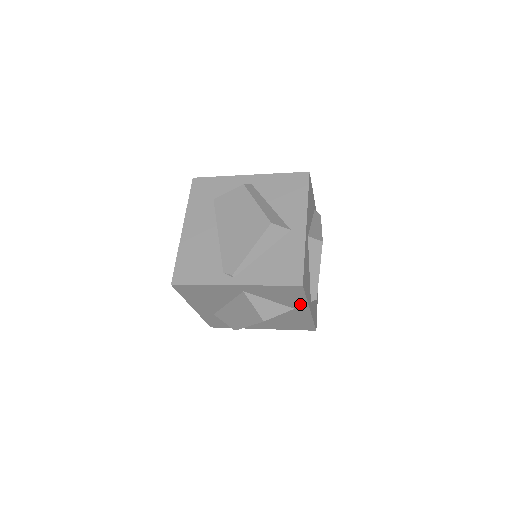
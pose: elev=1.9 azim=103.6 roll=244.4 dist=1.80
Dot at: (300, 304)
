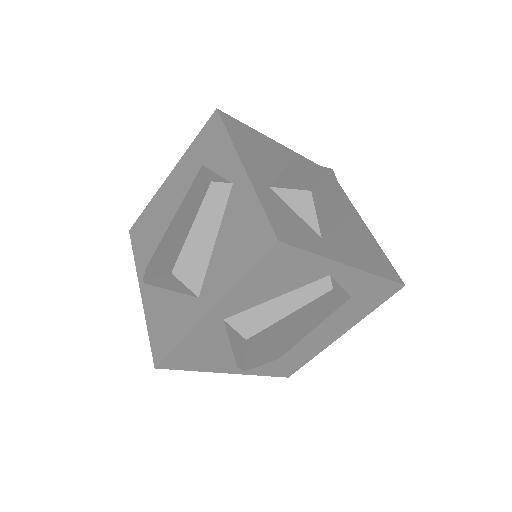
Dot at: occluded
